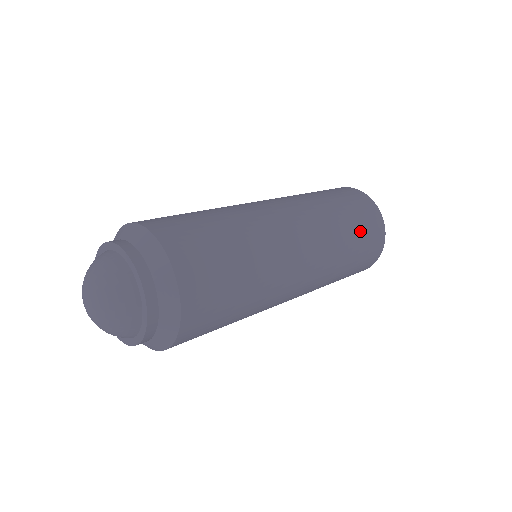
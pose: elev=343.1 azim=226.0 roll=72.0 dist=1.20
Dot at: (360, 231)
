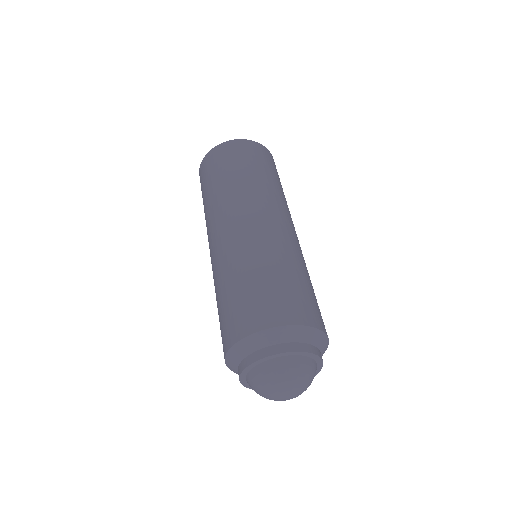
Dot at: (271, 170)
